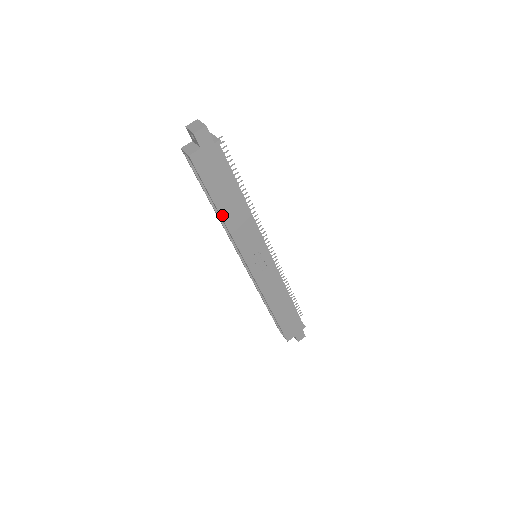
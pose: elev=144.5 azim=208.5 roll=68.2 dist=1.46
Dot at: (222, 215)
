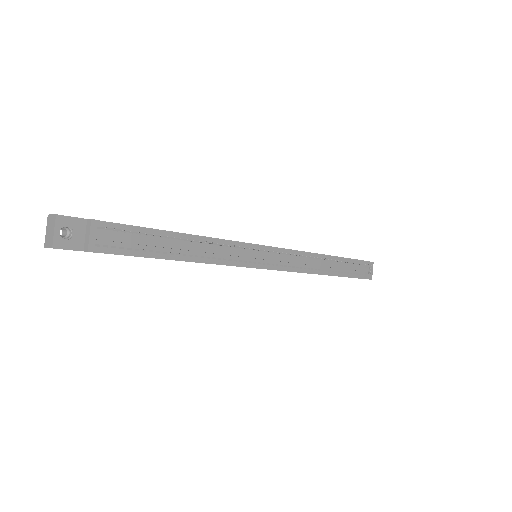
Dot at: occluded
